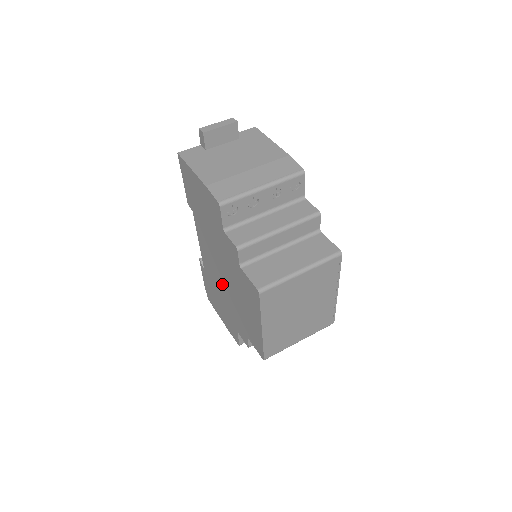
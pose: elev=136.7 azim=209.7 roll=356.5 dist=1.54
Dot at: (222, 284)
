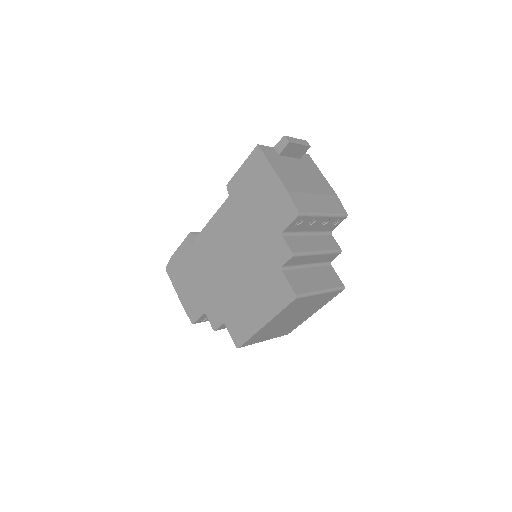
Dot at: (221, 268)
